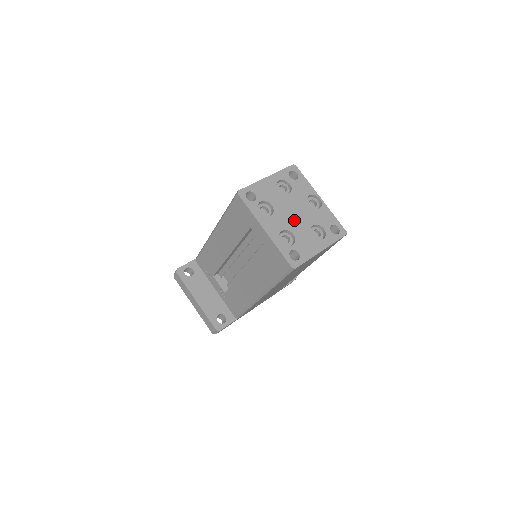
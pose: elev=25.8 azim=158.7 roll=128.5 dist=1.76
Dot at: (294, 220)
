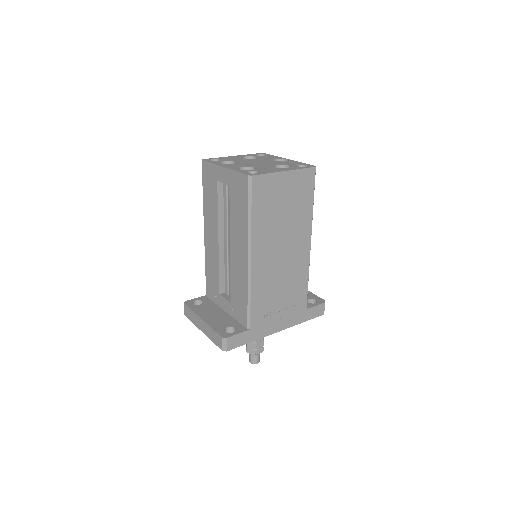
Dot at: (257, 164)
